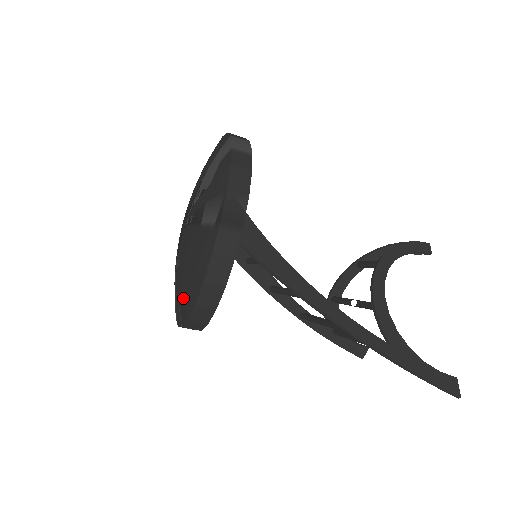
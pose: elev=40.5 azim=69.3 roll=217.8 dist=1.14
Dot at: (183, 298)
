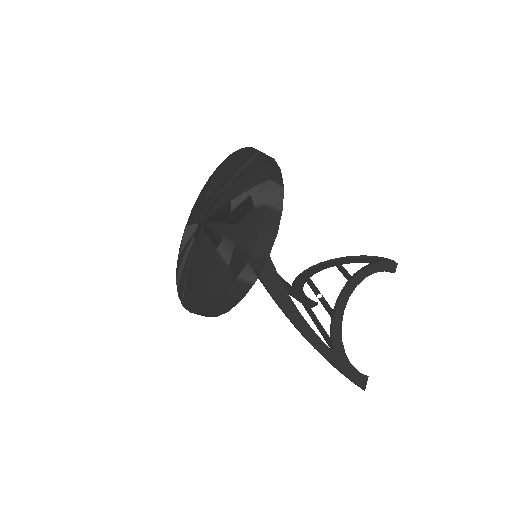
Dot at: (190, 293)
